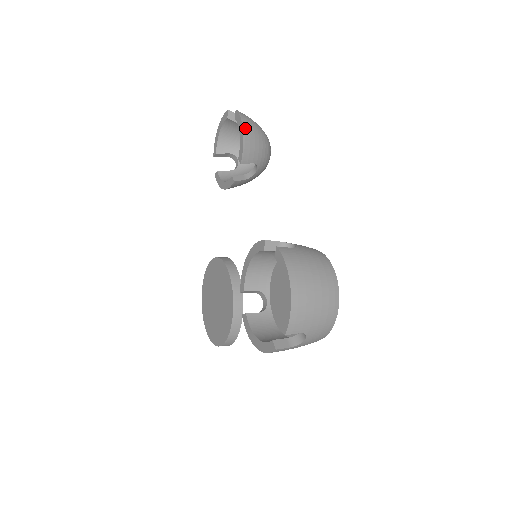
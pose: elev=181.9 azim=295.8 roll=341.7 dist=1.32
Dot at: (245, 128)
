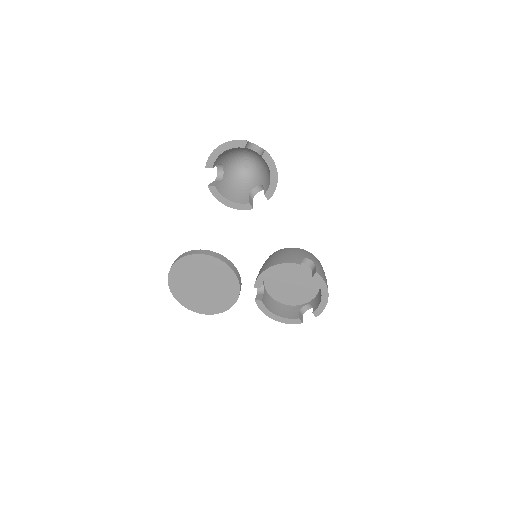
Dot at: (277, 172)
